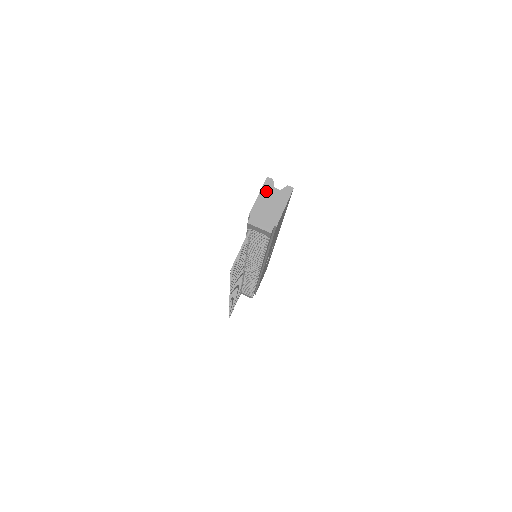
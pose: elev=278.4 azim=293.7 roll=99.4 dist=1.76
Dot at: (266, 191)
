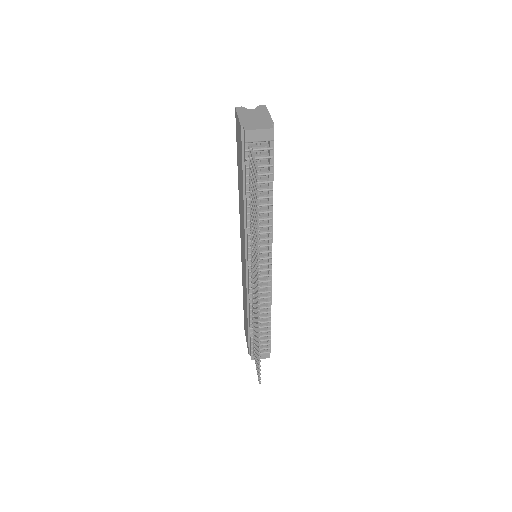
Dot at: (243, 113)
